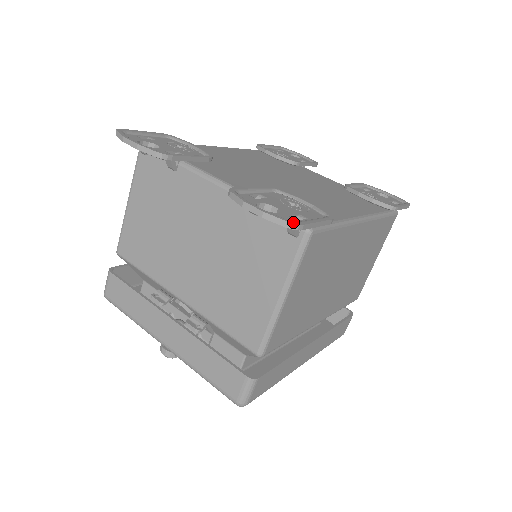
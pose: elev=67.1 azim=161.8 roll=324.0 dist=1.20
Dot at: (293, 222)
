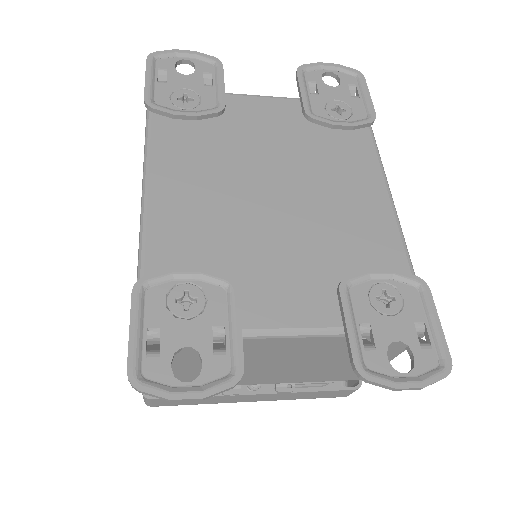
Dot at: (448, 370)
